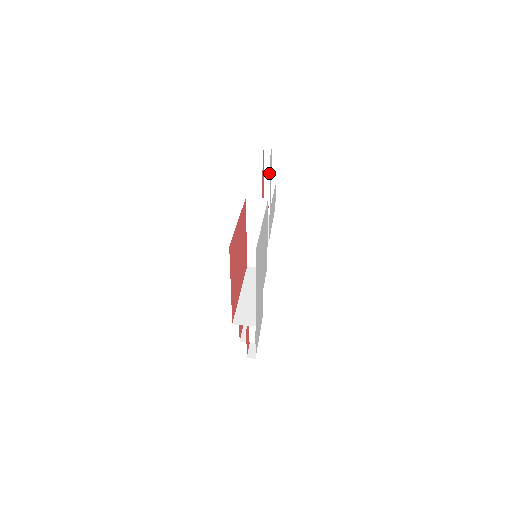
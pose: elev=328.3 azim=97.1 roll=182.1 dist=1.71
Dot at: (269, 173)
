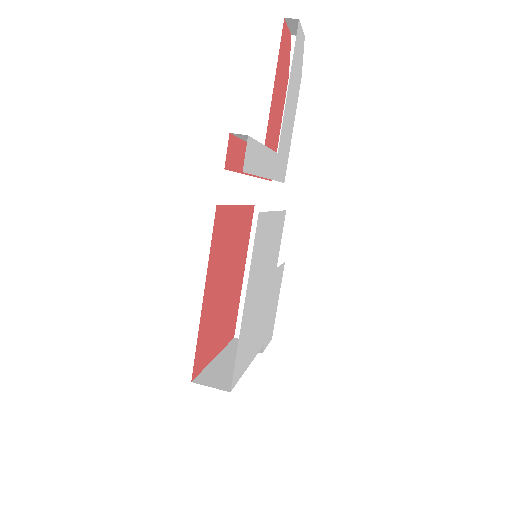
Dot at: occluded
